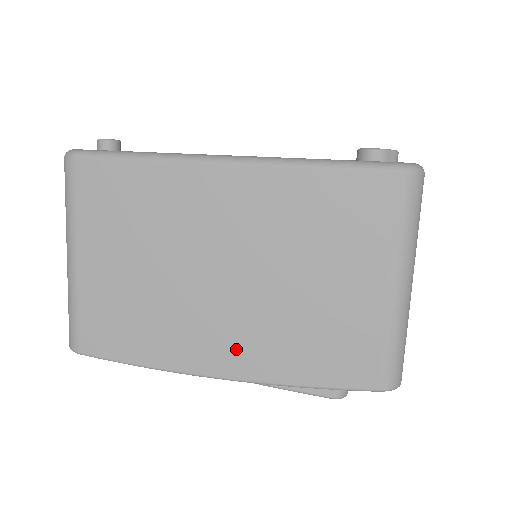
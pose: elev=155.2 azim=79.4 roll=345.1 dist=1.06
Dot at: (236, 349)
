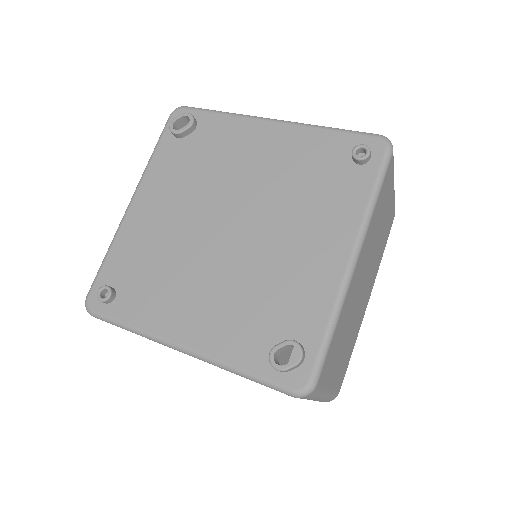
Dot at: occluded
